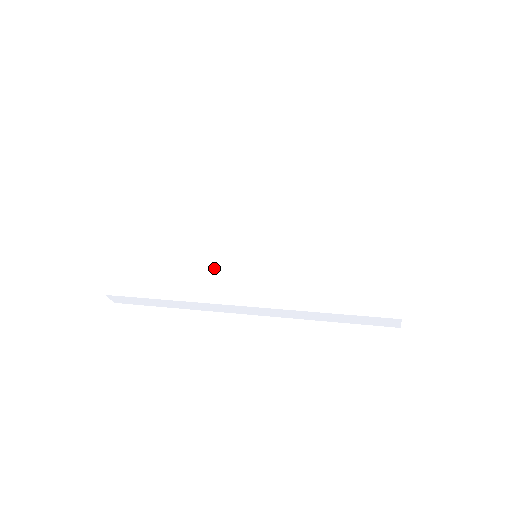
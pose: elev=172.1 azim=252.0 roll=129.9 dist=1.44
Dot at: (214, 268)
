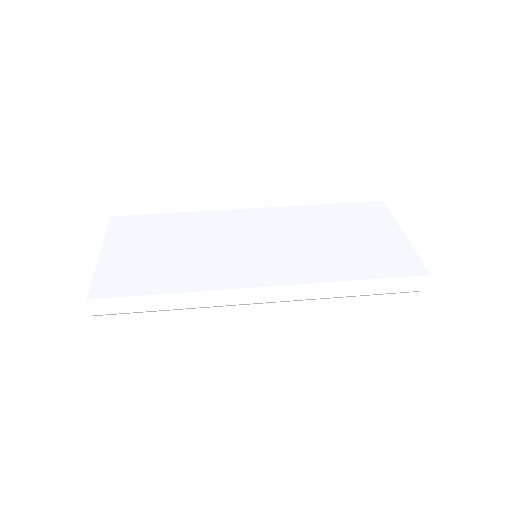
Dot at: (222, 261)
